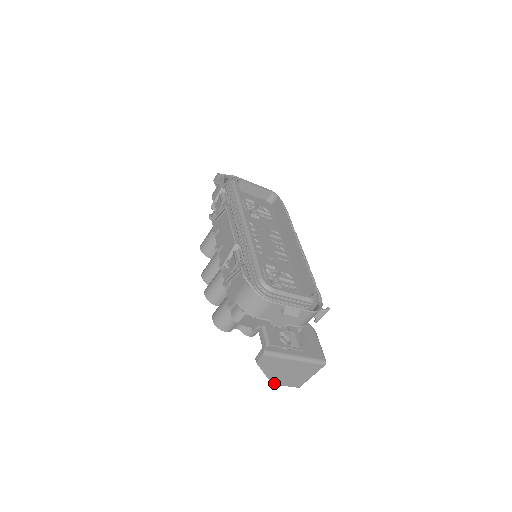
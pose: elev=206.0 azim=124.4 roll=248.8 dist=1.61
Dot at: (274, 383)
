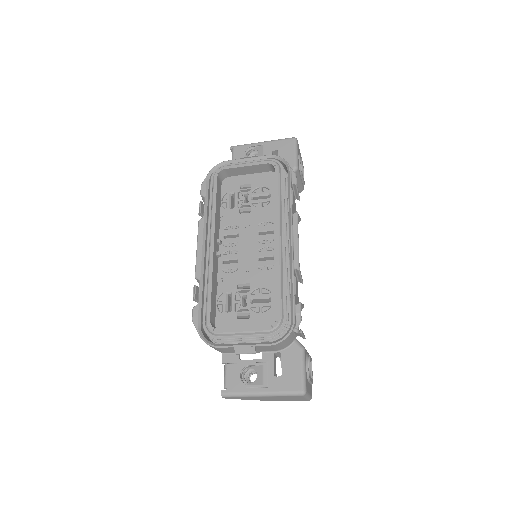
Dot at: occluded
